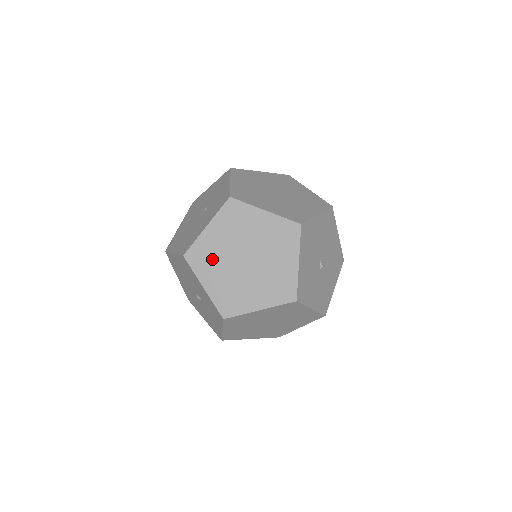
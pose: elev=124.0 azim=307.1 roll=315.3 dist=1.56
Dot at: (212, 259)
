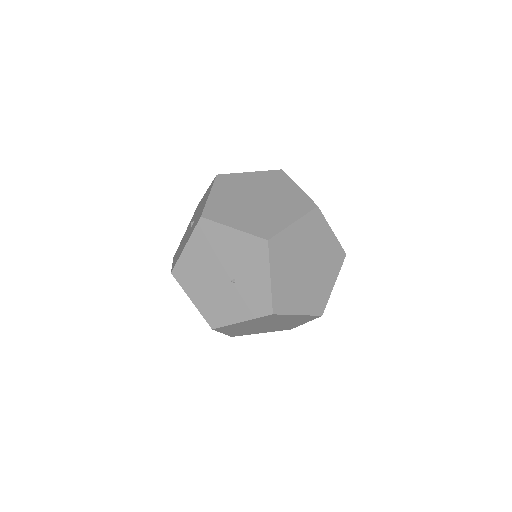
Dot at: (237, 328)
